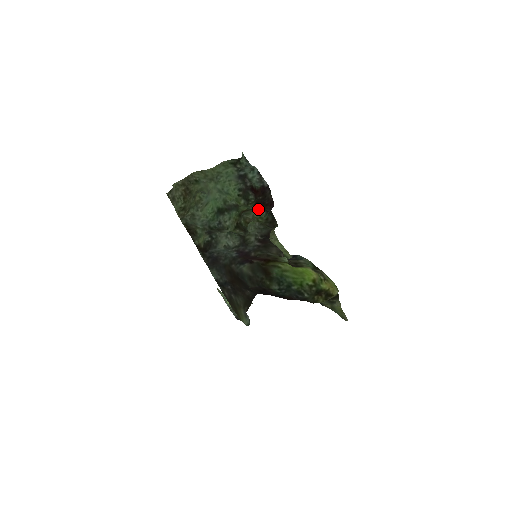
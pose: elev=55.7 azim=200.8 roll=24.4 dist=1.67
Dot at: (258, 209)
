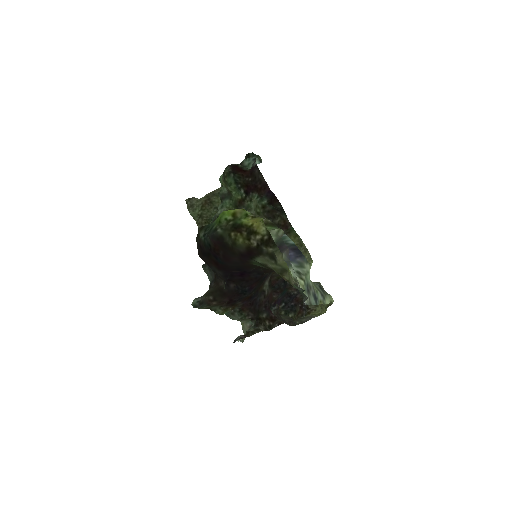
Dot at: (254, 197)
